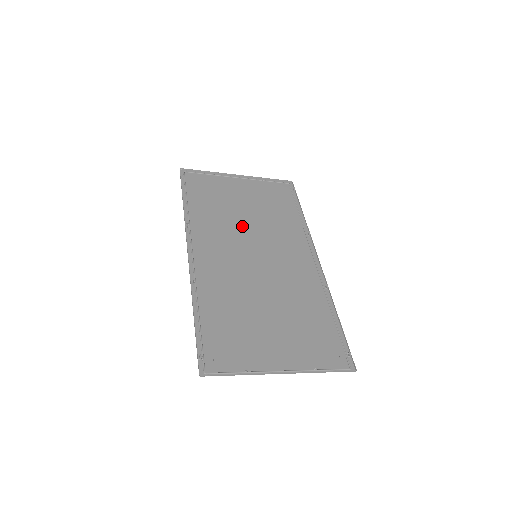
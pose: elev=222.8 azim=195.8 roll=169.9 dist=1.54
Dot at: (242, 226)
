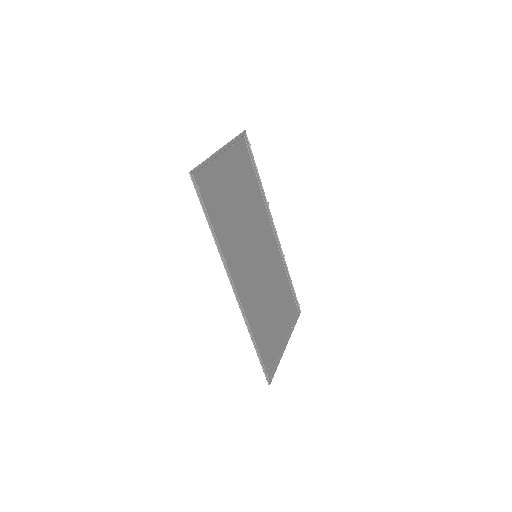
Dot at: (242, 227)
